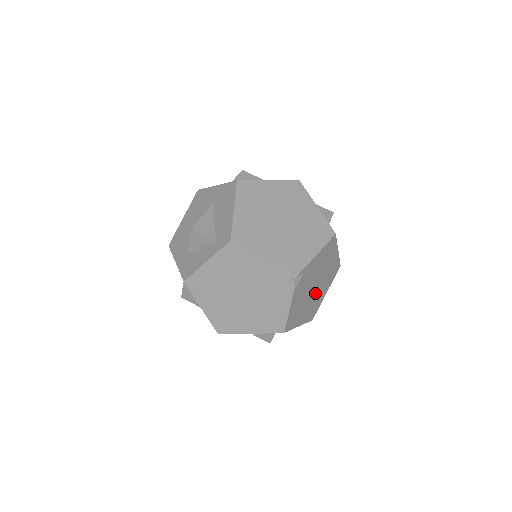
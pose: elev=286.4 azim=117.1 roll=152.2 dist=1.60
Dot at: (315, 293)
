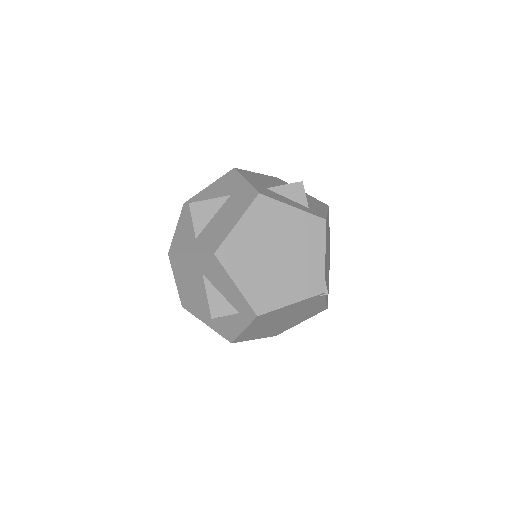
Dot at: (328, 255)
